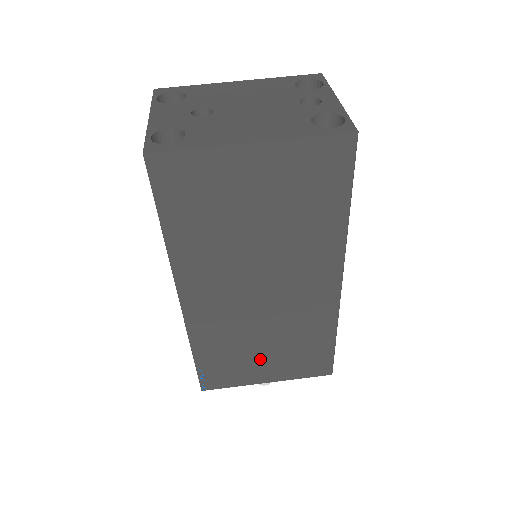
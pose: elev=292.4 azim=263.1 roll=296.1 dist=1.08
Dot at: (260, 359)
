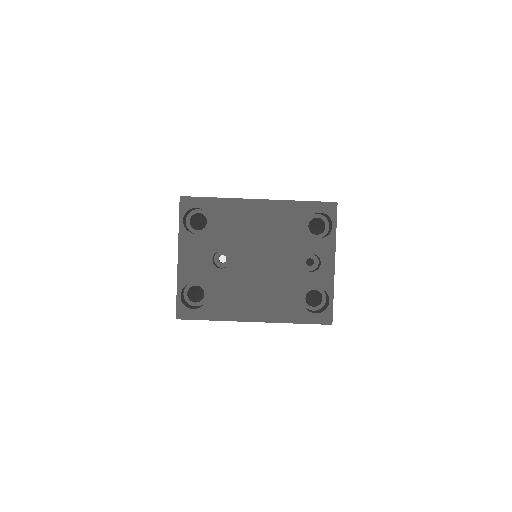
Dot at: occluded
